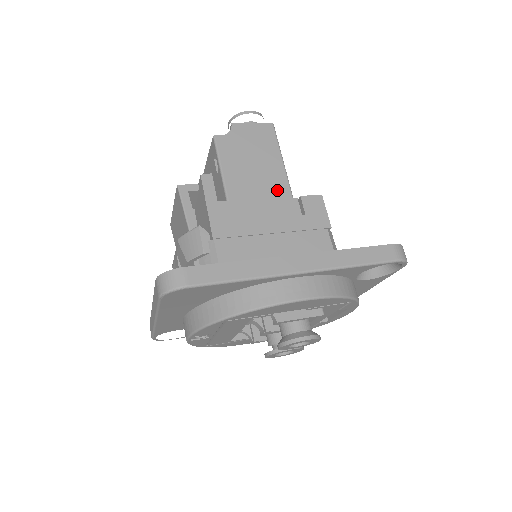
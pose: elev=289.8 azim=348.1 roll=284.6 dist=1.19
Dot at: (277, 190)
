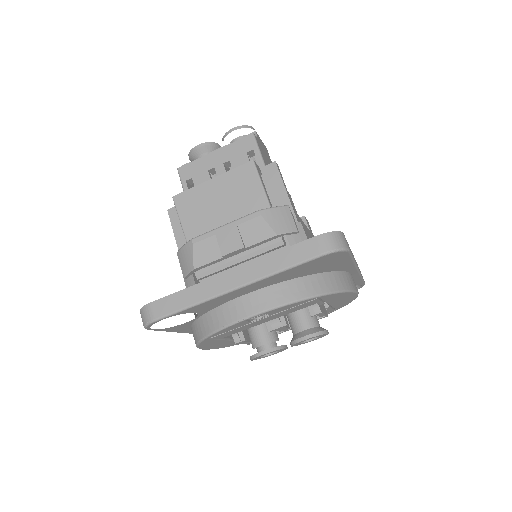
Dot at: occluded
